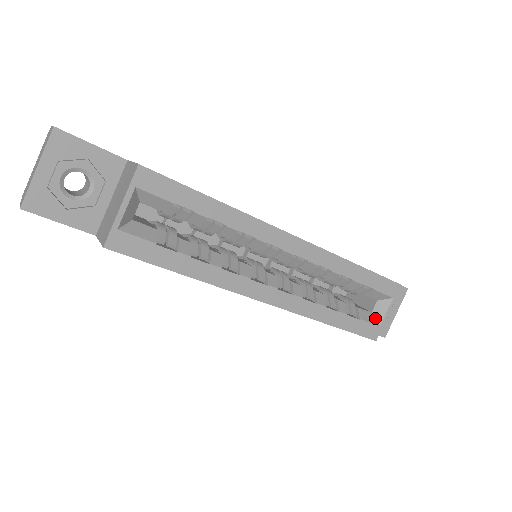
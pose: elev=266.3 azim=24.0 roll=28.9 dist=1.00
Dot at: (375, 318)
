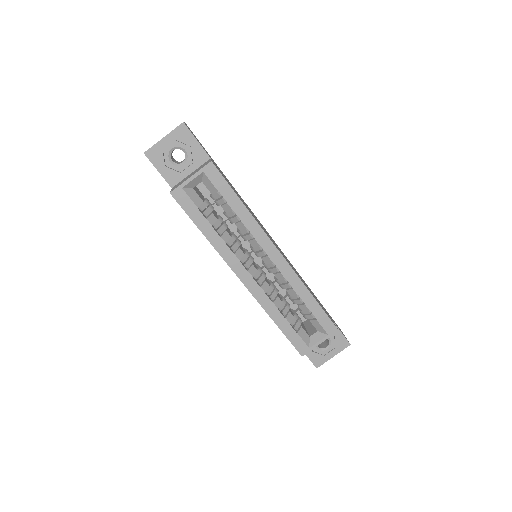
Dot at: (310, 341)
